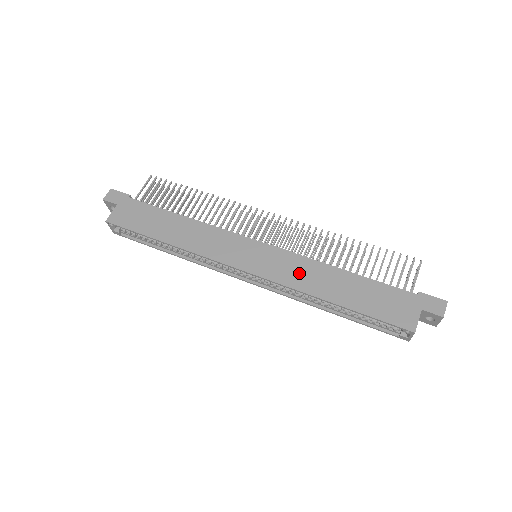
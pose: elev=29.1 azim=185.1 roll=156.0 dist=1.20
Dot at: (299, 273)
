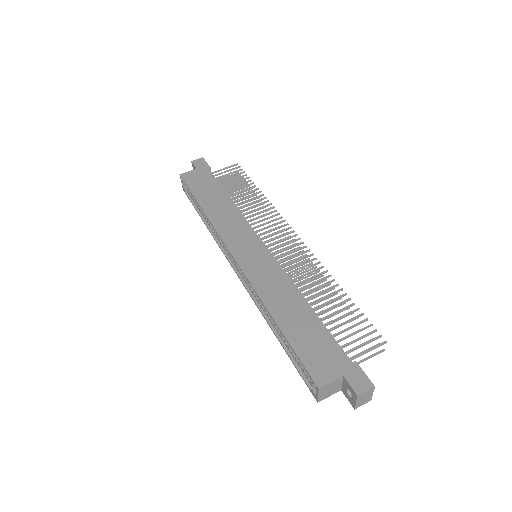
Dot at: (271, 283)
